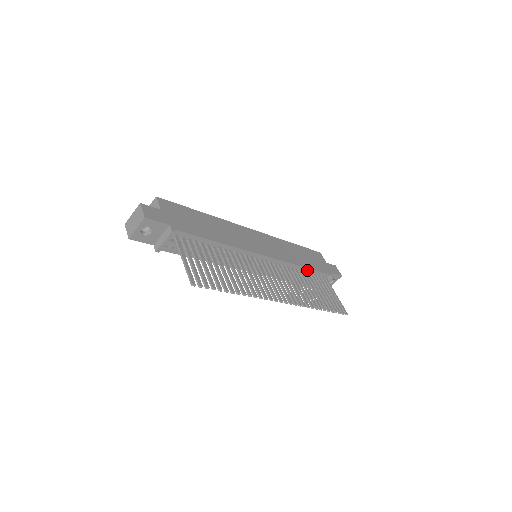
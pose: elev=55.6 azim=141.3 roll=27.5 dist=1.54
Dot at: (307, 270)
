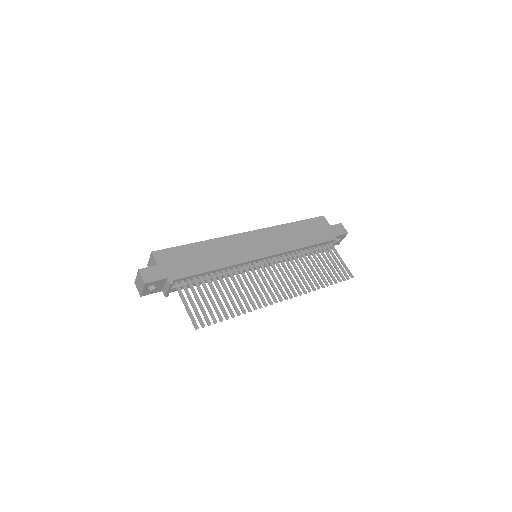
Dot at: (309, 247)
